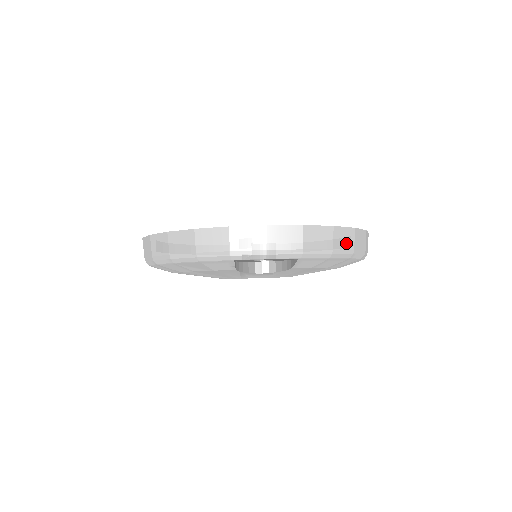
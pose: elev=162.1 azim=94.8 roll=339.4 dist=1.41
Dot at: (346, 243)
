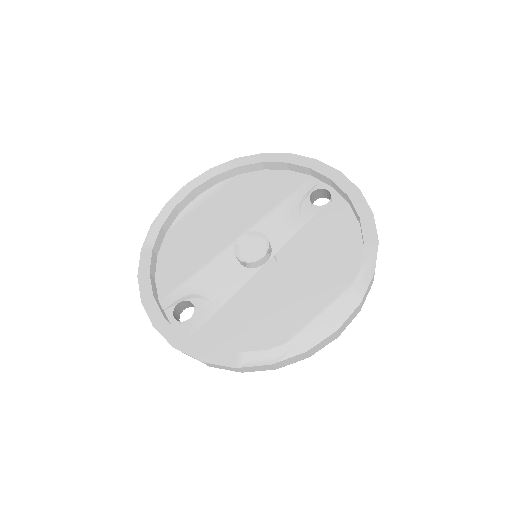
Dot at: (227, 369)
